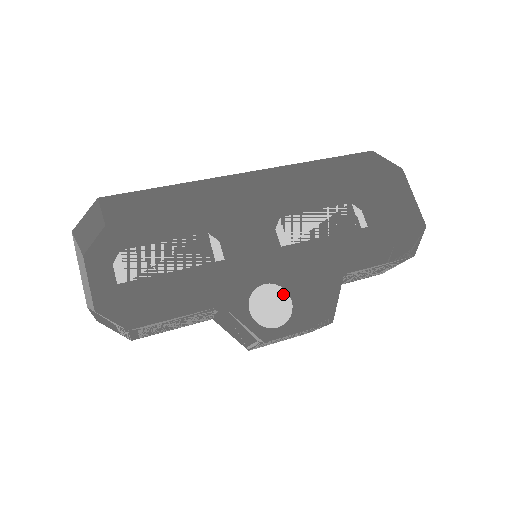
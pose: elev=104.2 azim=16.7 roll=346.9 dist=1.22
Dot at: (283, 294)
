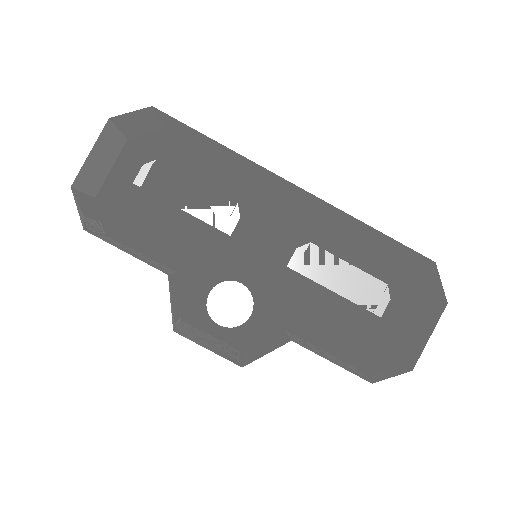
Dot at: (249, 304)
